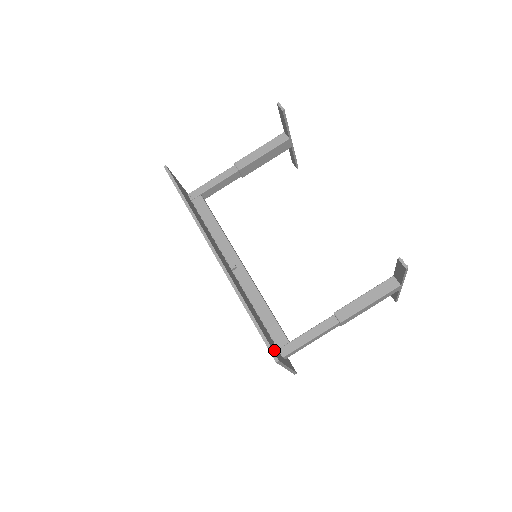
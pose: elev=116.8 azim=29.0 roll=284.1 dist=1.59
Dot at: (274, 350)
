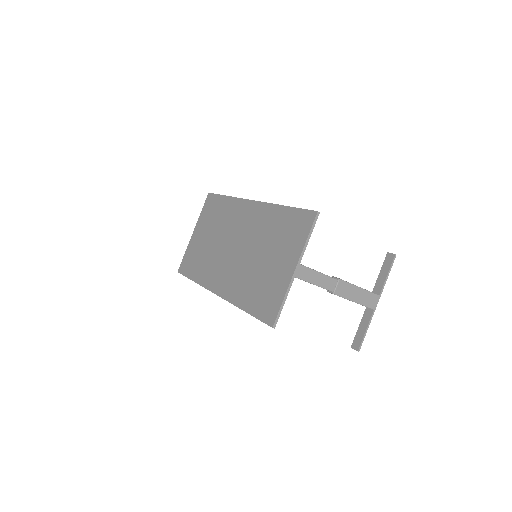
Dot at: (307, 222)
